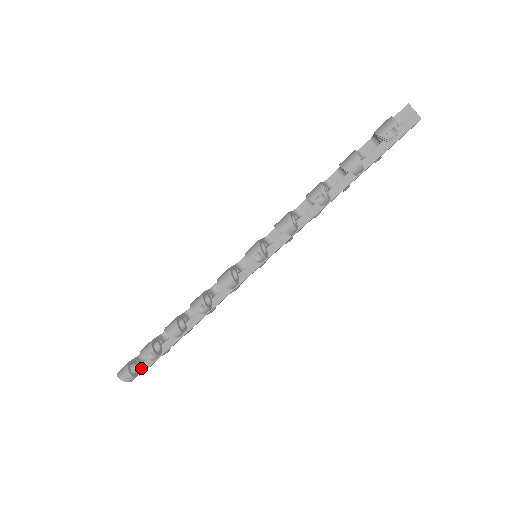
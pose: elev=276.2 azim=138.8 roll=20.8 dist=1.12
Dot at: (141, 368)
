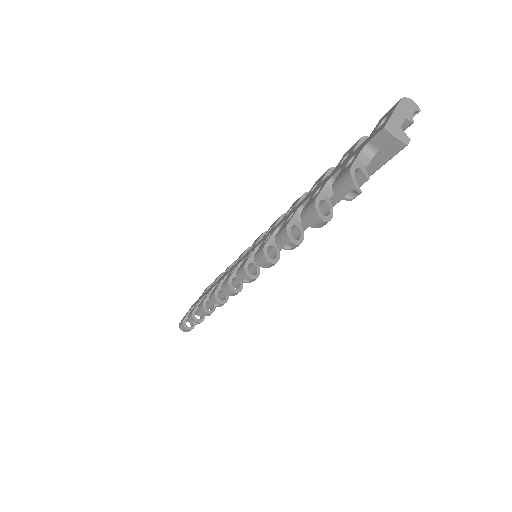
Dot at: occluded
